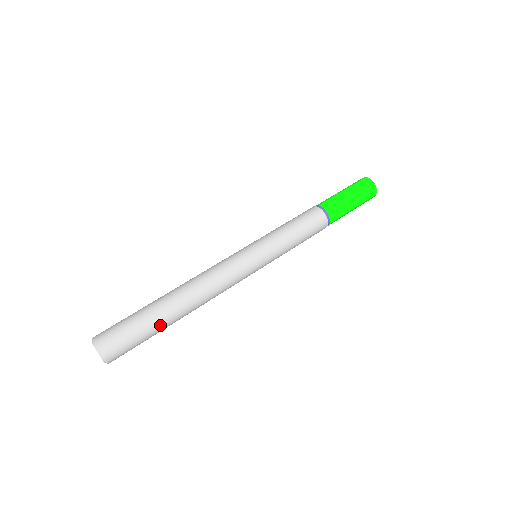
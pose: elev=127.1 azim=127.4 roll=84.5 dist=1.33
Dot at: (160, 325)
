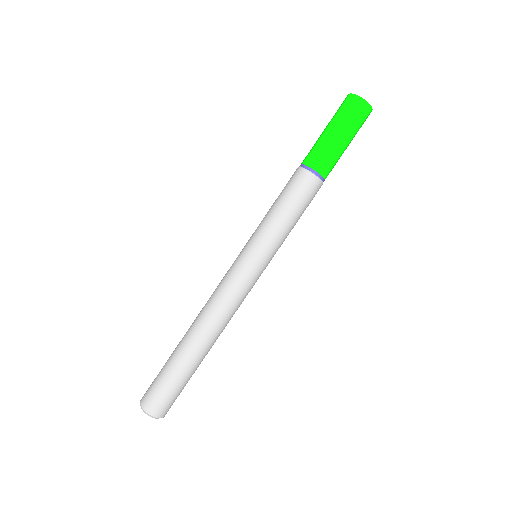
Dot at: occluded
